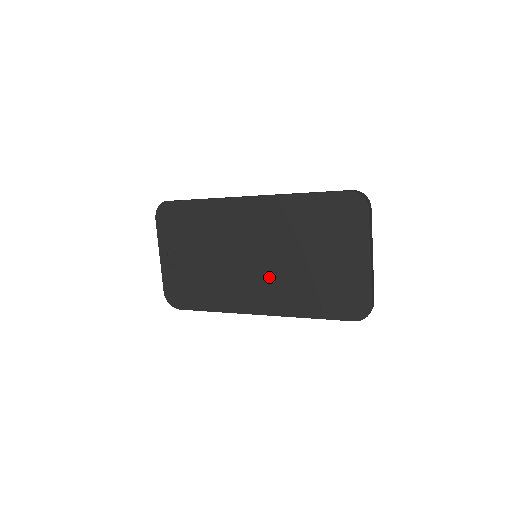
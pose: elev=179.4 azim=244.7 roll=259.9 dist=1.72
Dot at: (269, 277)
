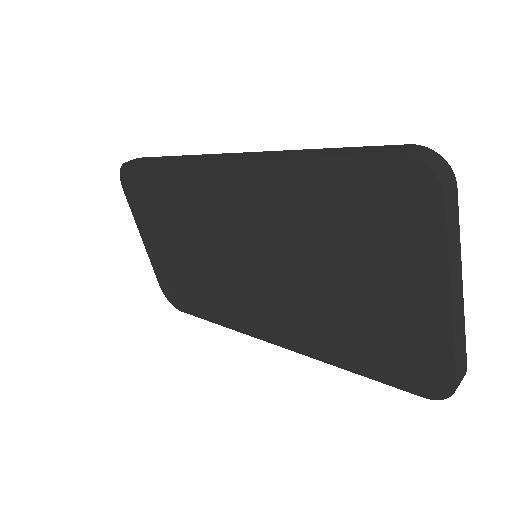
Dot at: (276, 295)
